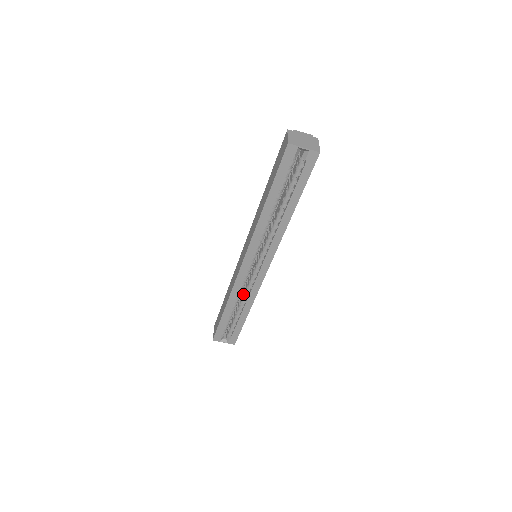
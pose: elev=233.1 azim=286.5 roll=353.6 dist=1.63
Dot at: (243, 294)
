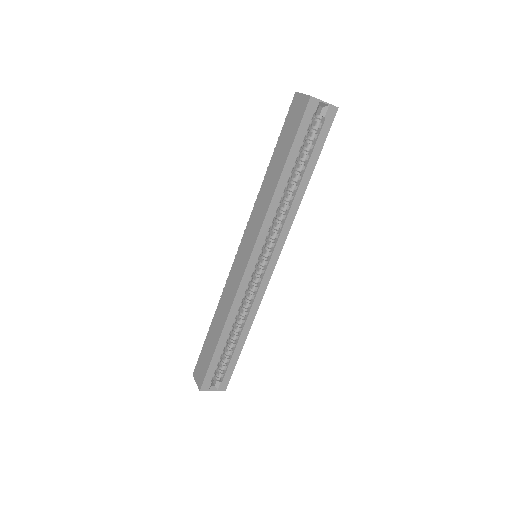
Dot at: (240, 312)
